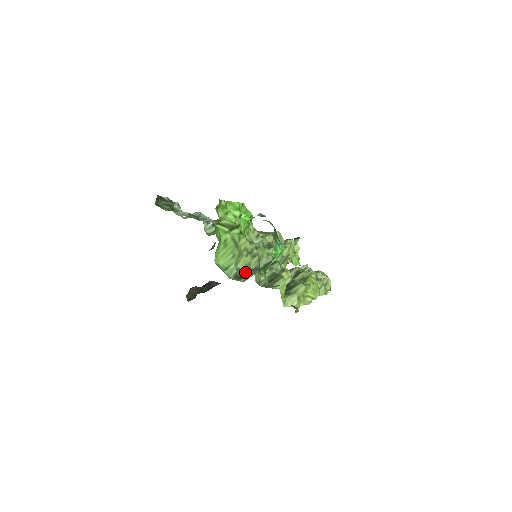
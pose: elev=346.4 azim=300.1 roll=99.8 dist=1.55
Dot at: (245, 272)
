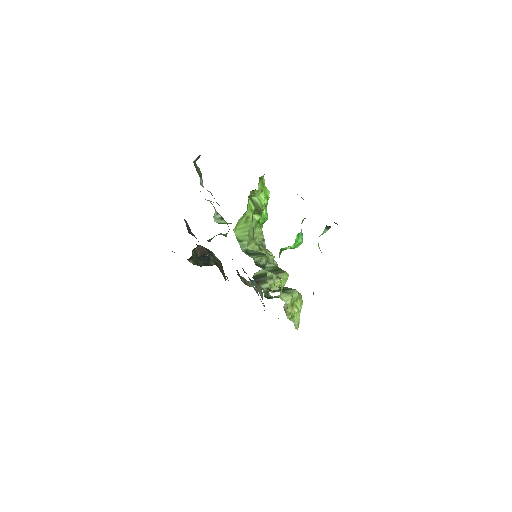
Dot at: (255, 252)
